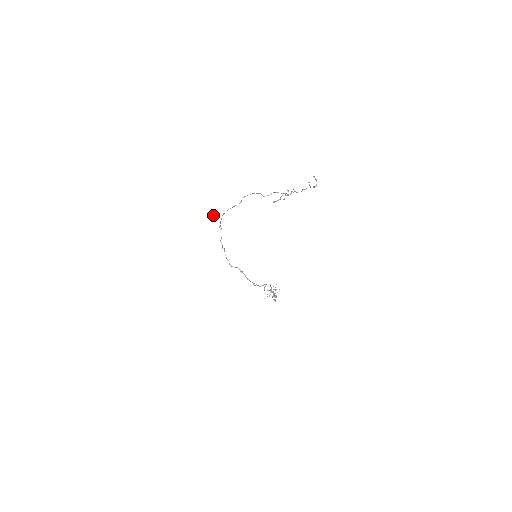
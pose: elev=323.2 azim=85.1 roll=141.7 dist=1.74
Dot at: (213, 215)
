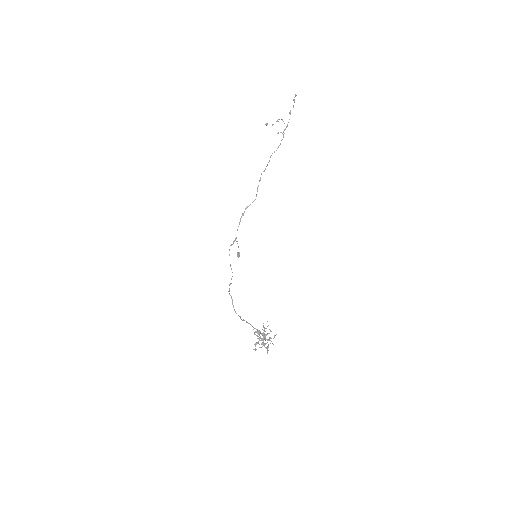
Dot at: occluded
